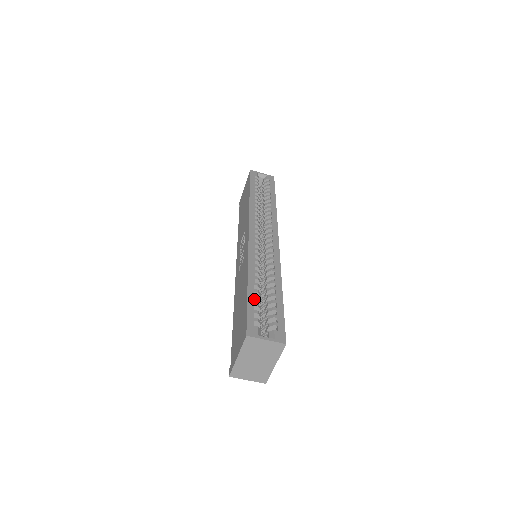
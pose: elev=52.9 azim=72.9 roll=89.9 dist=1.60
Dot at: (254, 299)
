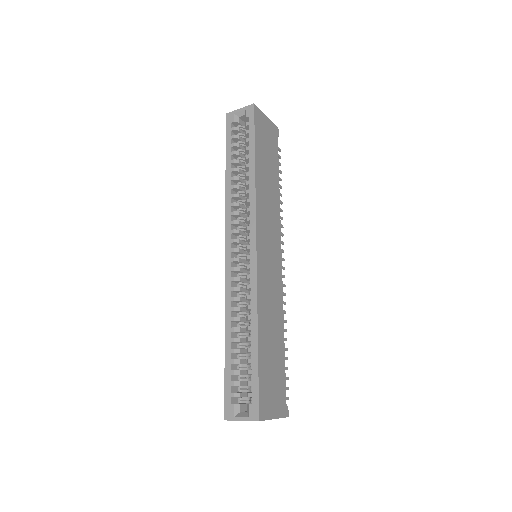
Dot at: (231, 364)
